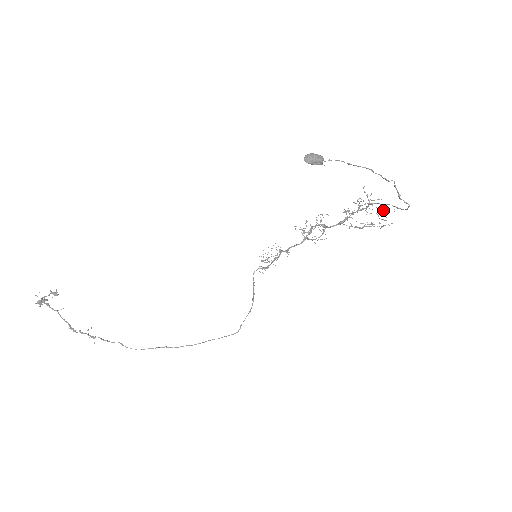
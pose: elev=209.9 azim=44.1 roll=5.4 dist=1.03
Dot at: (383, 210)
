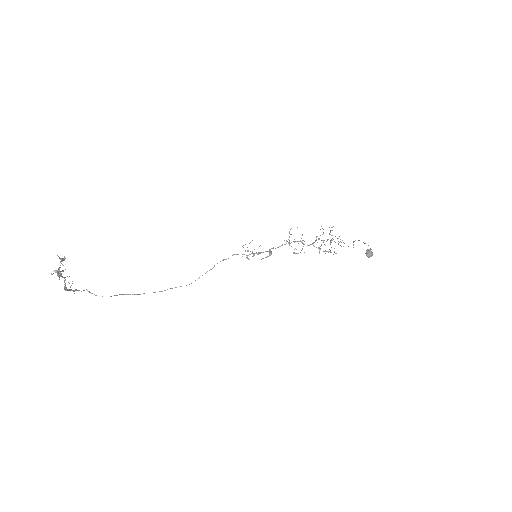
Dot at: occluded
